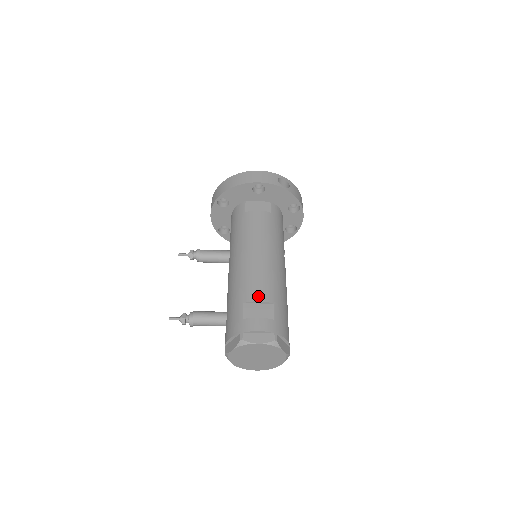
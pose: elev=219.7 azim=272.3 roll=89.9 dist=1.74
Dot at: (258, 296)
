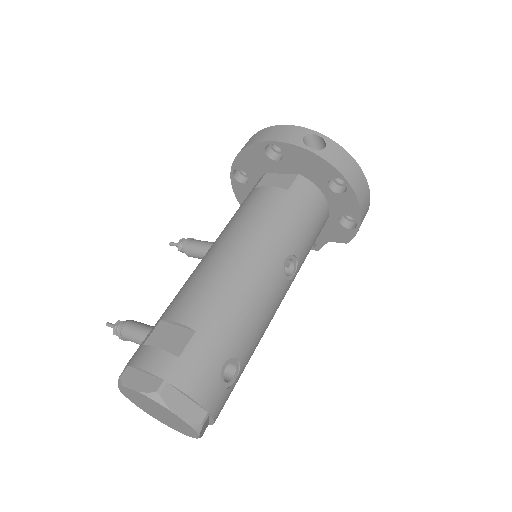
Dot at: (180, 313)
